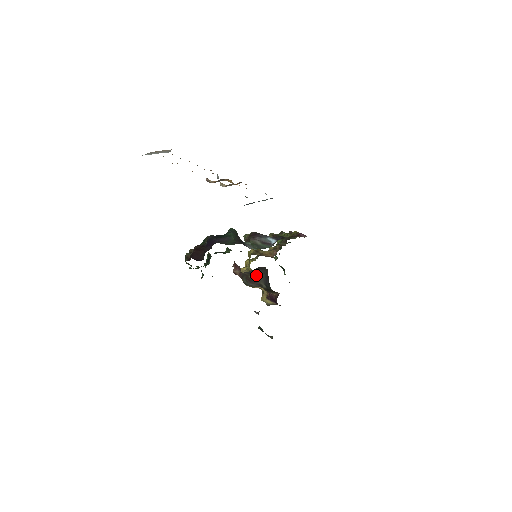
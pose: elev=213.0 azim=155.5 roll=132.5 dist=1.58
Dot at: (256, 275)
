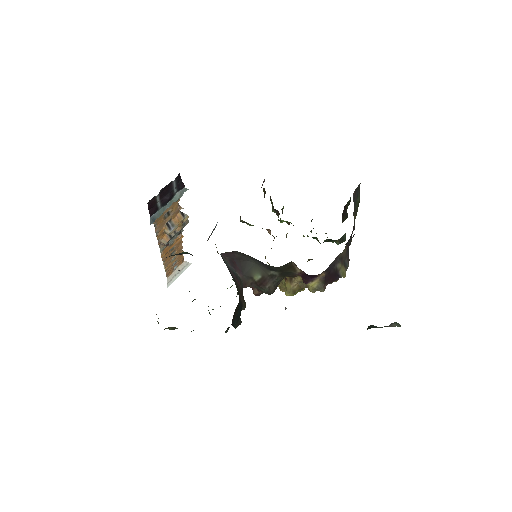
Dot at: (255, 271)
